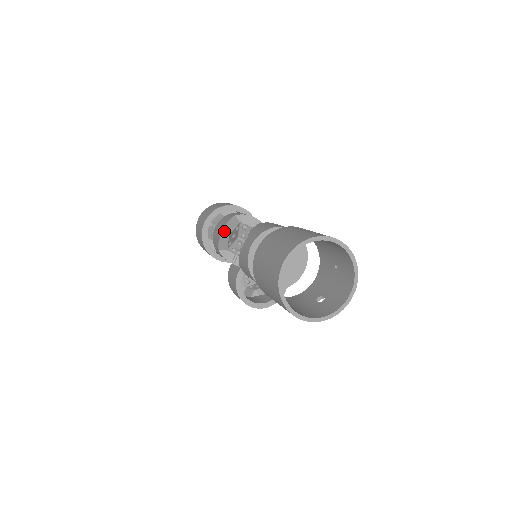
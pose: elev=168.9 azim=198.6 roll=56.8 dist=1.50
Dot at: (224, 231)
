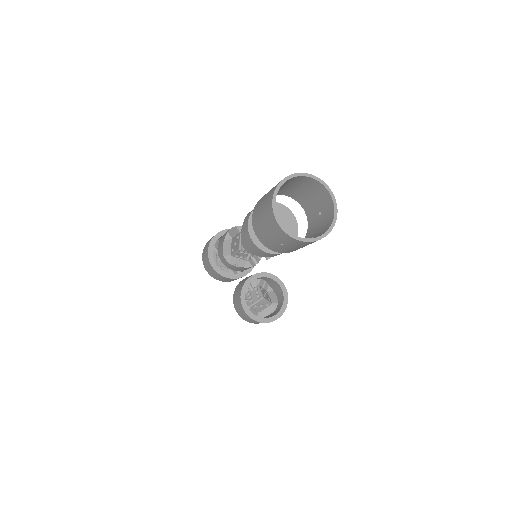
Dot at: (227, 236)
